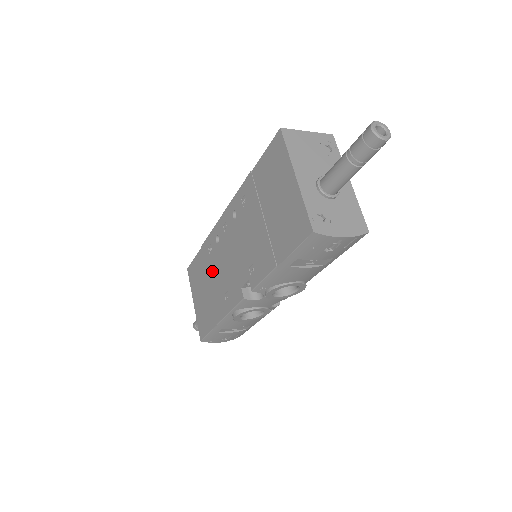
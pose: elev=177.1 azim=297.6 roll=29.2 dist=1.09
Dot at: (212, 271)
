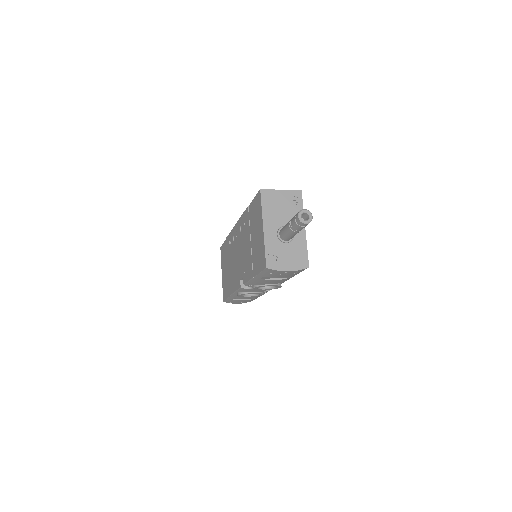
Dot at: (230, 259)
